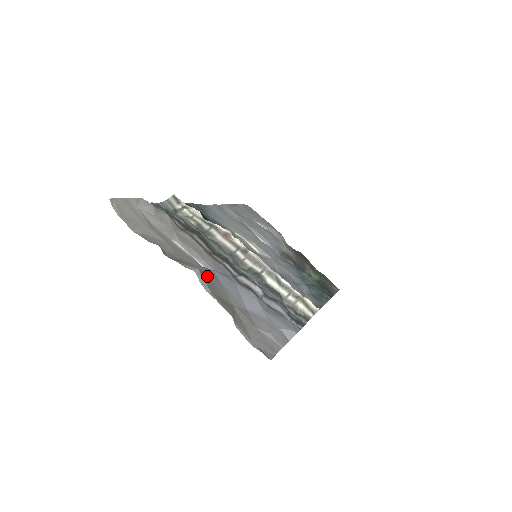
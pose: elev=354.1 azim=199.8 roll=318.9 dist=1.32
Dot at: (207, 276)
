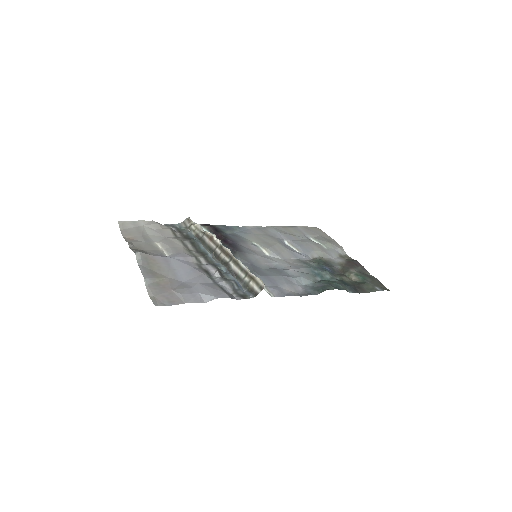
Dot at: (153, 258)
